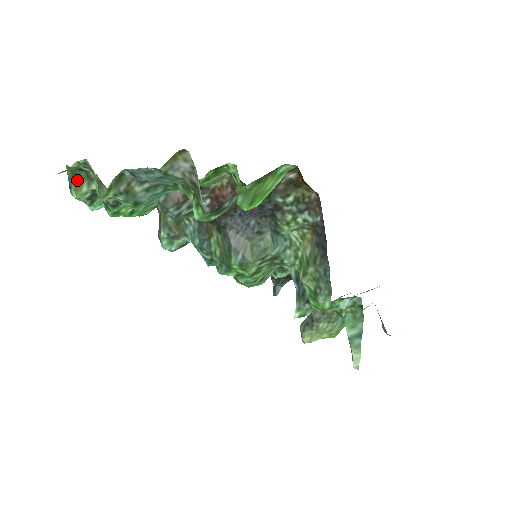
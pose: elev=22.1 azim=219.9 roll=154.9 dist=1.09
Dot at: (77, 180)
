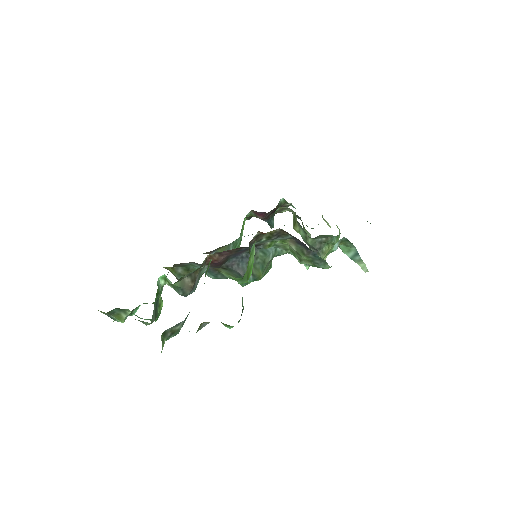
Dot at: (114, 315)
